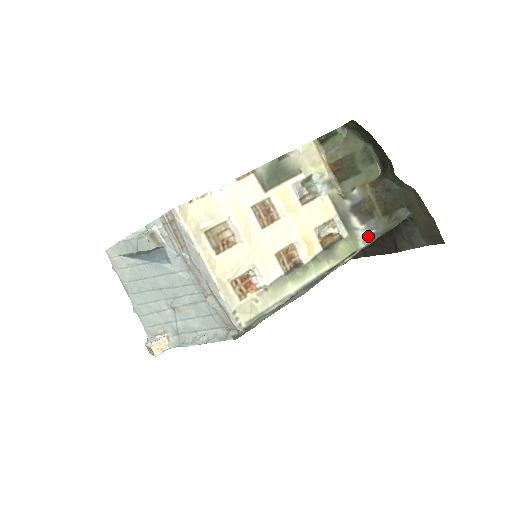
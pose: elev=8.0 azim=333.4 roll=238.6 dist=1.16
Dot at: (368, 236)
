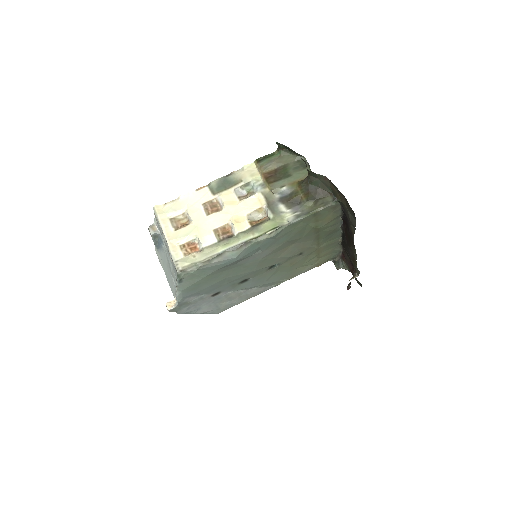
Dot at: (293, 216)
